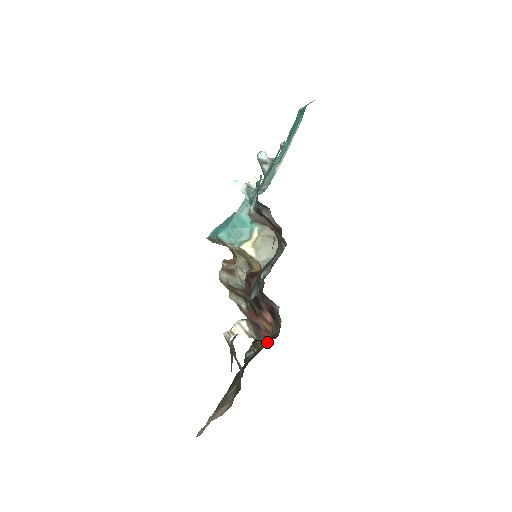
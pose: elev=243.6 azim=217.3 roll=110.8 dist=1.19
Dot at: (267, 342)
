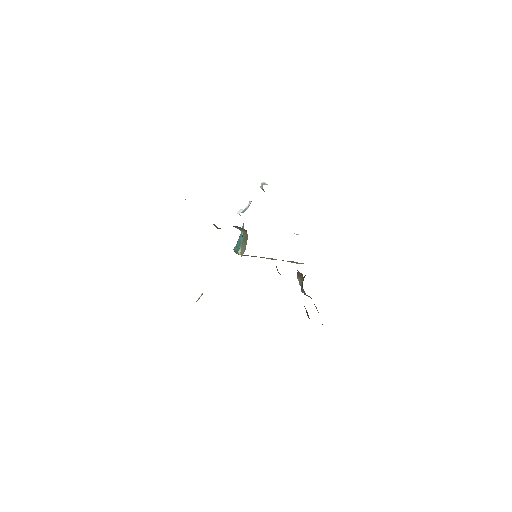
Dot at: occluded
